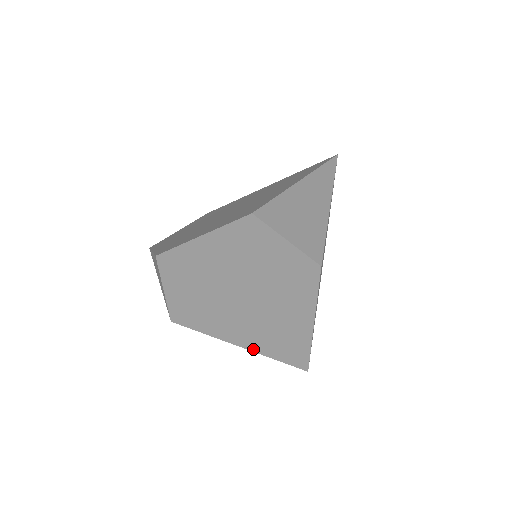
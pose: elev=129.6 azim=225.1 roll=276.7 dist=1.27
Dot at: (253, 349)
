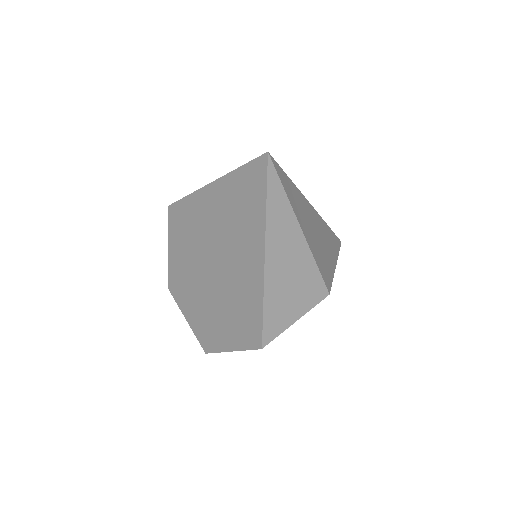
Dot at: occluded
